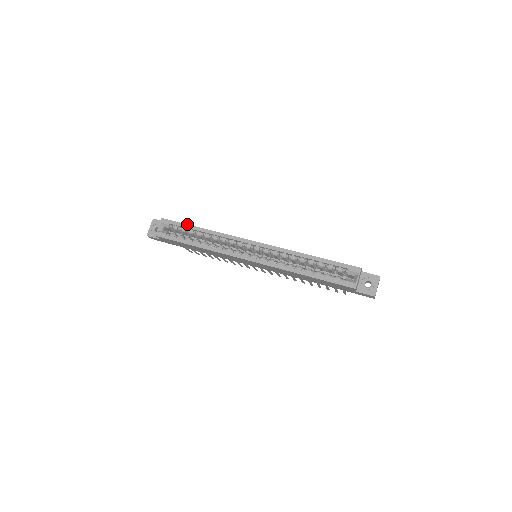
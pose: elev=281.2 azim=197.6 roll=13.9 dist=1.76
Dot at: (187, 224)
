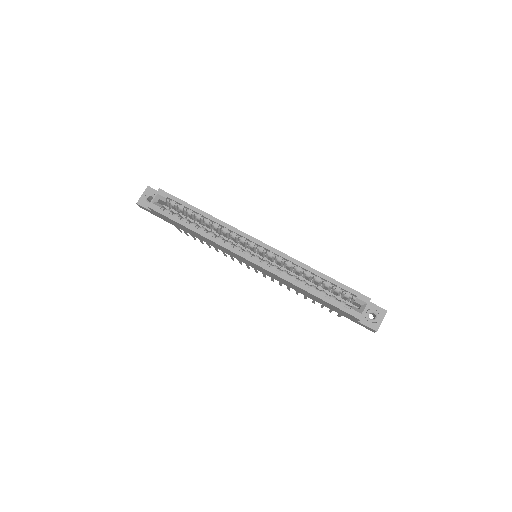
Dot at: occluded
